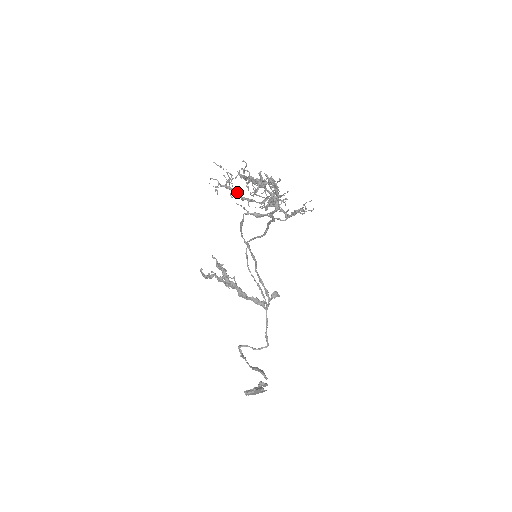
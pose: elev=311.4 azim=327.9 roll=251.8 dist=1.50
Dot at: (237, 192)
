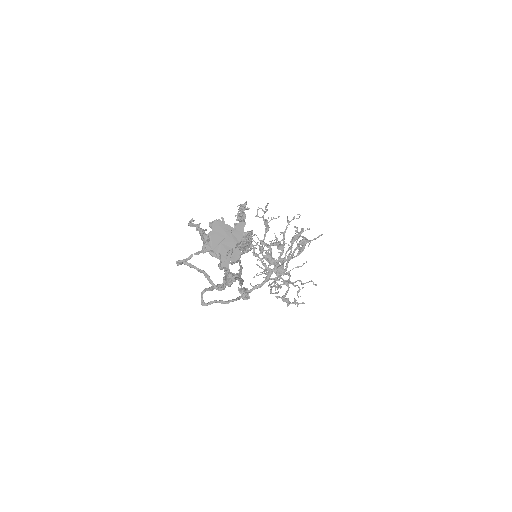
Dot at: occluded
